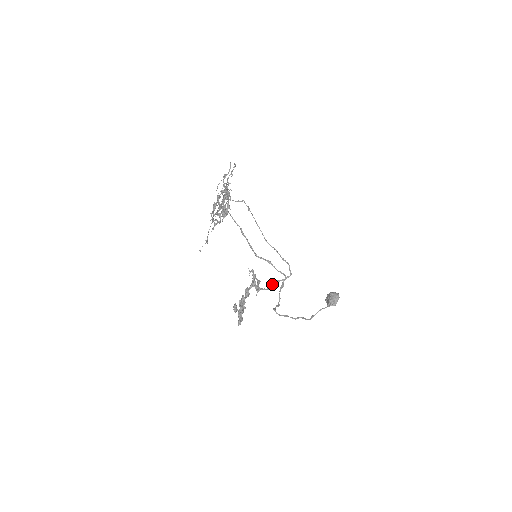
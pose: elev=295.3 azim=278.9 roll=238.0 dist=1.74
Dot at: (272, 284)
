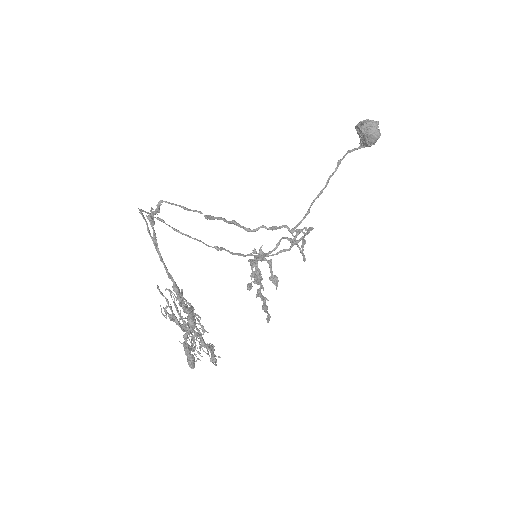
Dot at: occluded
